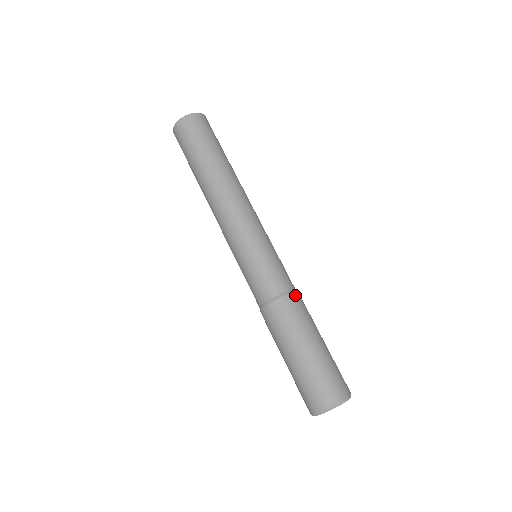
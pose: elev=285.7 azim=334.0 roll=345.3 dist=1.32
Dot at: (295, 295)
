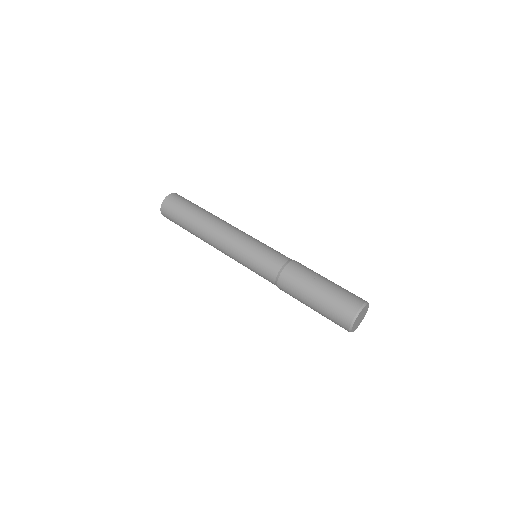
Dot at: occluded
